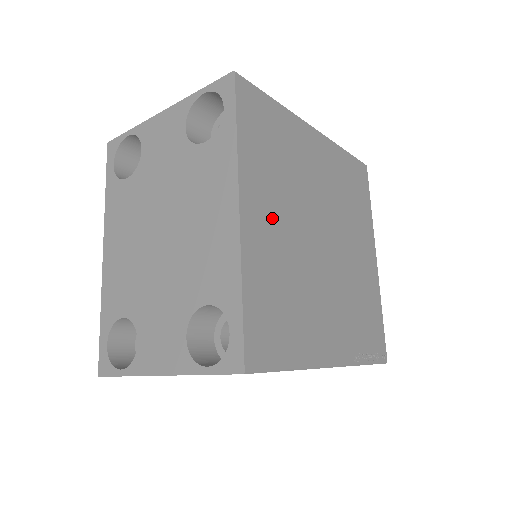
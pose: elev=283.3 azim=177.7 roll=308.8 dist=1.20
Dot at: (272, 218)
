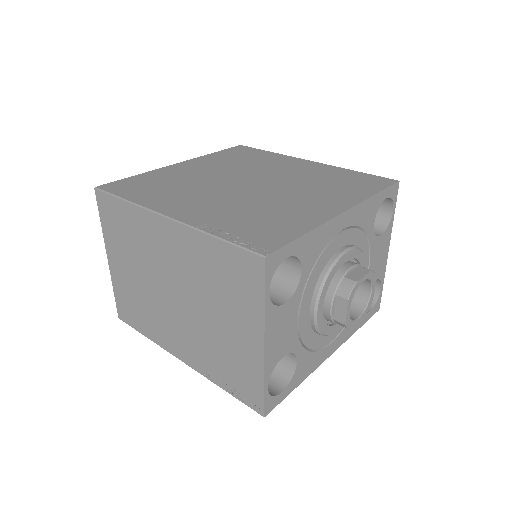
Dot at: (202, 169)
